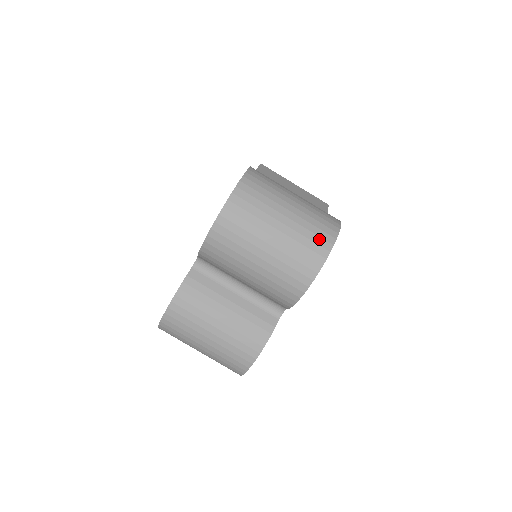
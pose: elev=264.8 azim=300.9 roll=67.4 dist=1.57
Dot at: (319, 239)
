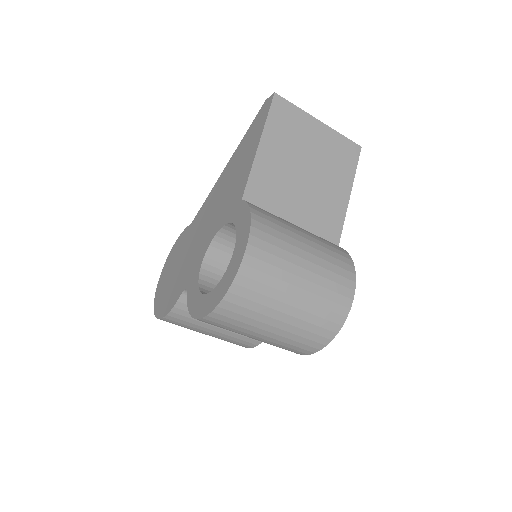
Dot at: (322, 330)
